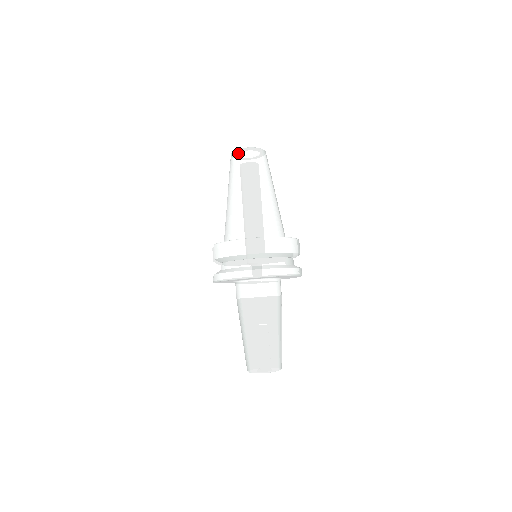
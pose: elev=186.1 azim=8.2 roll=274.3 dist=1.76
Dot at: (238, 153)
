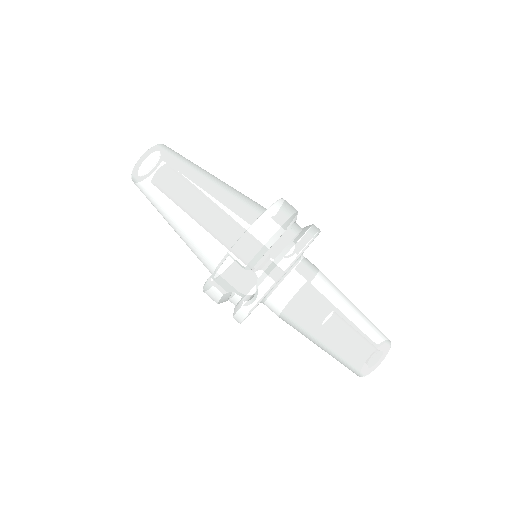
Dot at: (151, 154)
